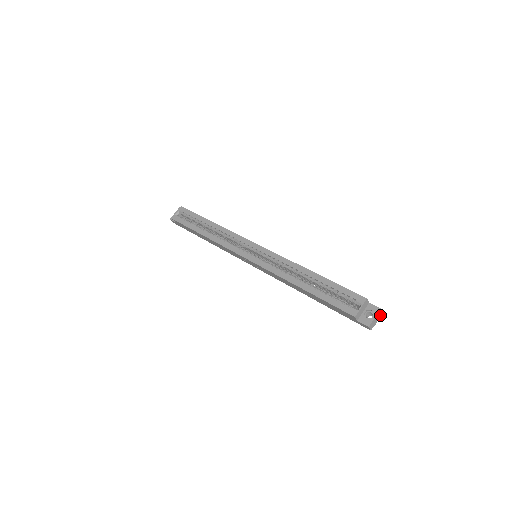
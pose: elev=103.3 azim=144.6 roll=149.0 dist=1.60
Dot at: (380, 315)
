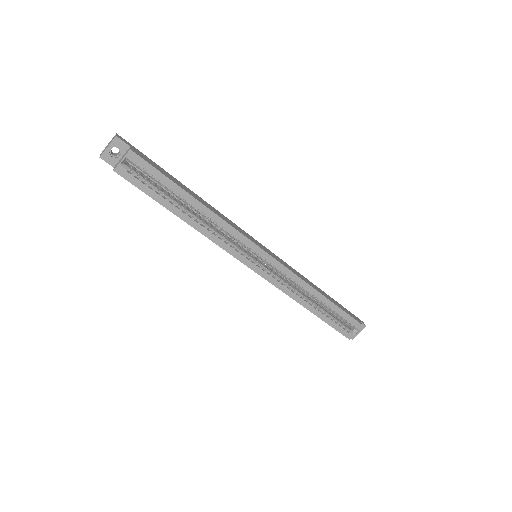
Dot at: occluded
